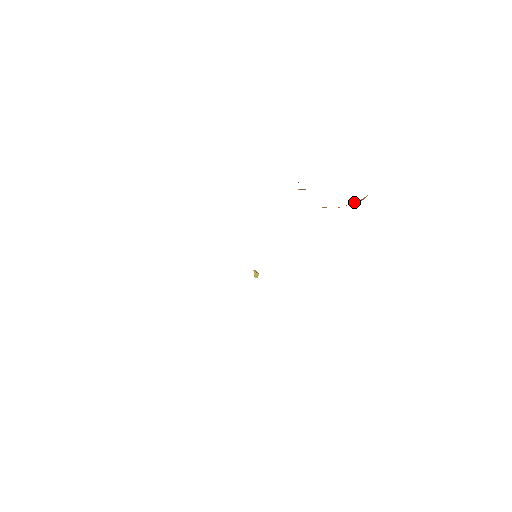
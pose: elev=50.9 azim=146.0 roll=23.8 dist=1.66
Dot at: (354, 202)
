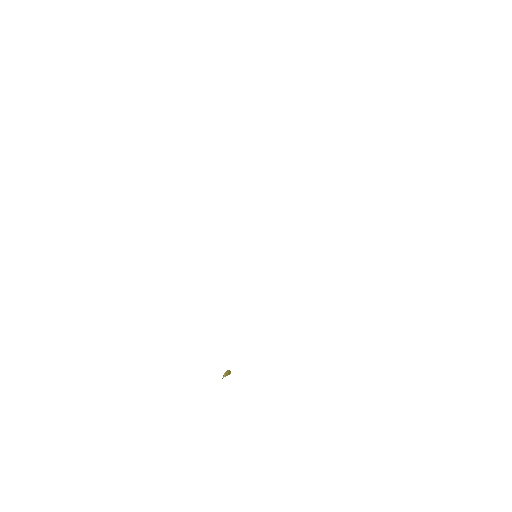
Dot at: occluded
